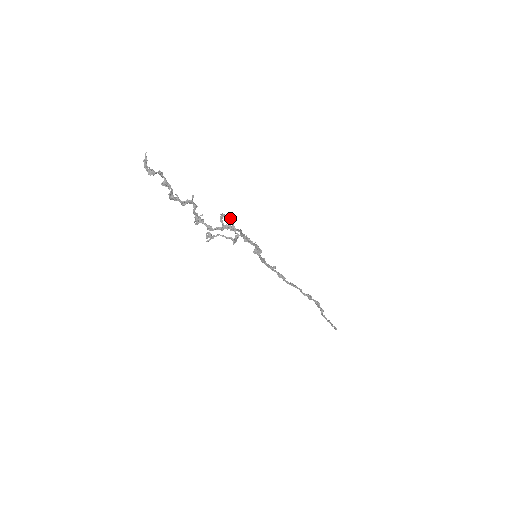
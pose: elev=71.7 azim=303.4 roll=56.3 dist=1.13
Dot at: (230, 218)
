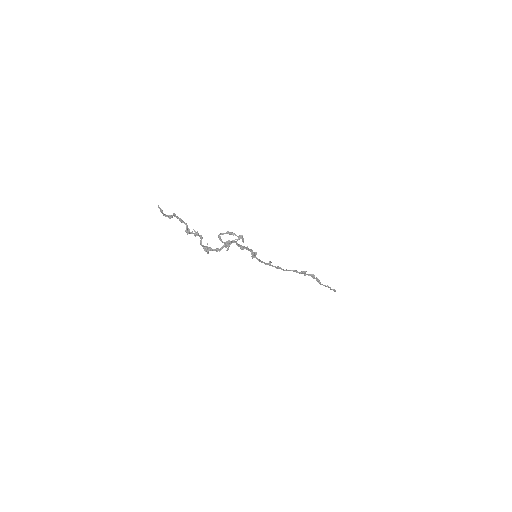
Dot at: (227, 231)
